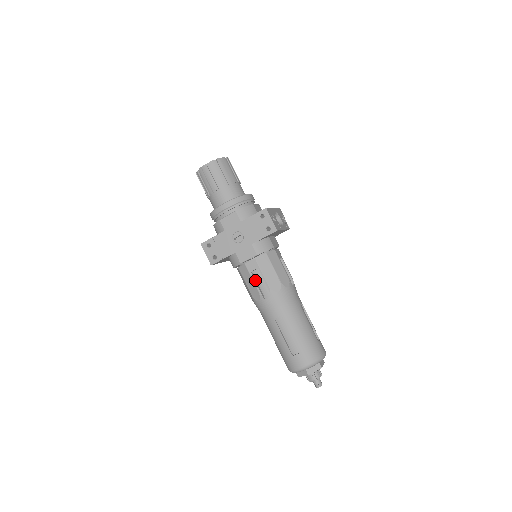
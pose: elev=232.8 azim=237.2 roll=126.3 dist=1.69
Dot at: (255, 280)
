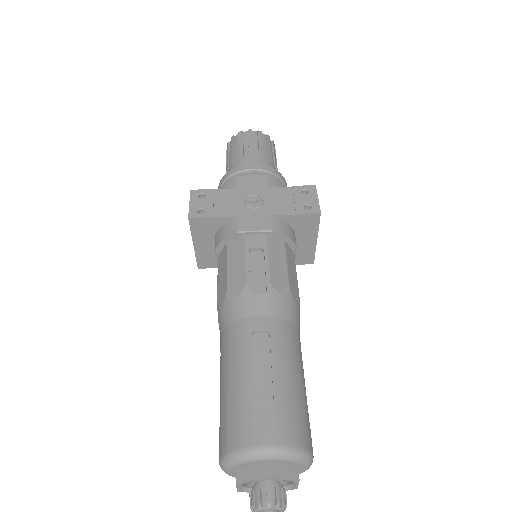
Dot at: (249, 263)
